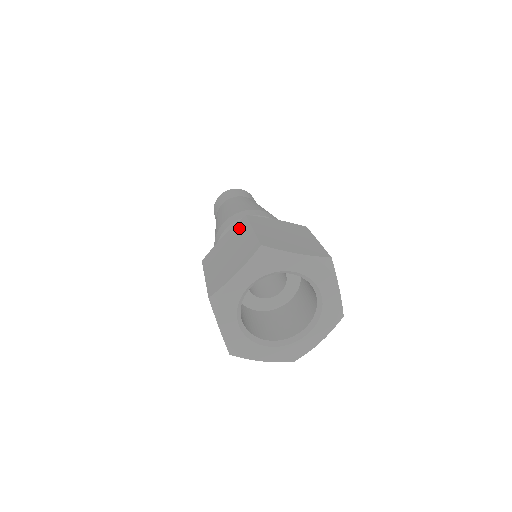
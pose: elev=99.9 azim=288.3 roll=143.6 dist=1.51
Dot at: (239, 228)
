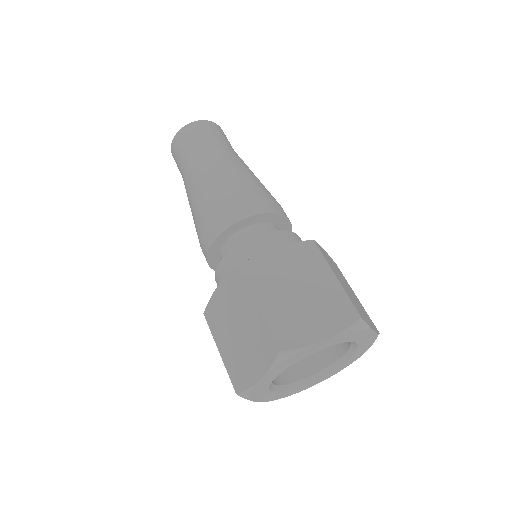
Dot at: (236, 288)
